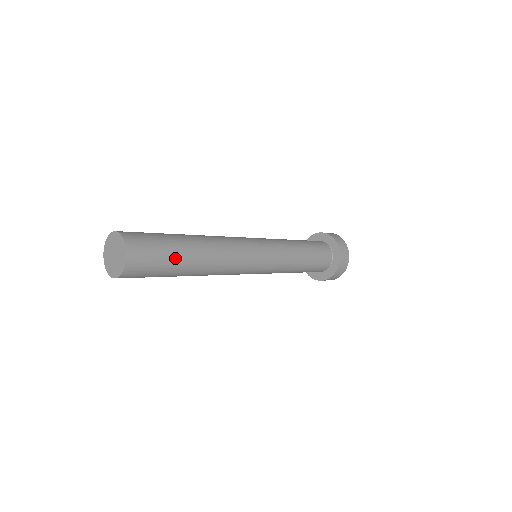
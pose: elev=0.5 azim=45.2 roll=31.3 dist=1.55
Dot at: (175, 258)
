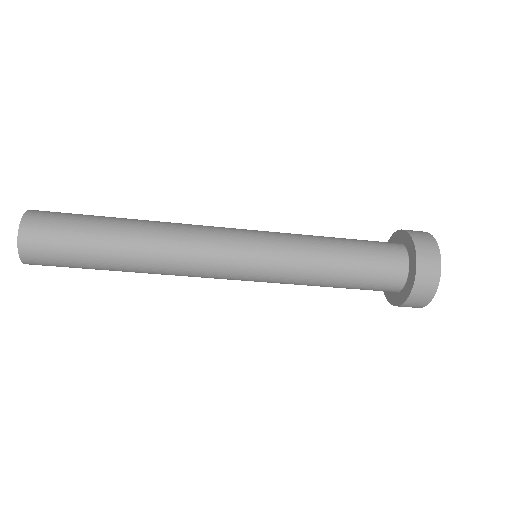
Dot at: (89, 249)
